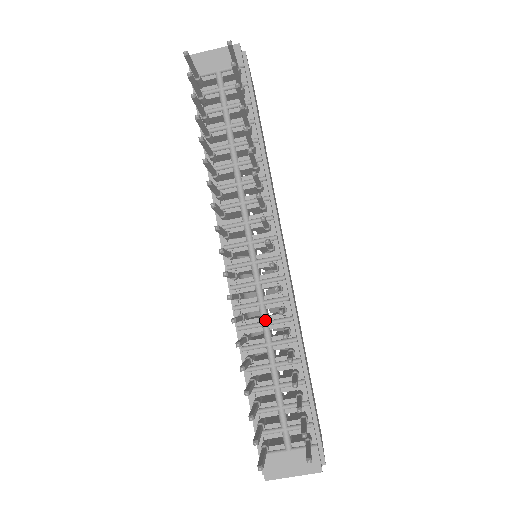
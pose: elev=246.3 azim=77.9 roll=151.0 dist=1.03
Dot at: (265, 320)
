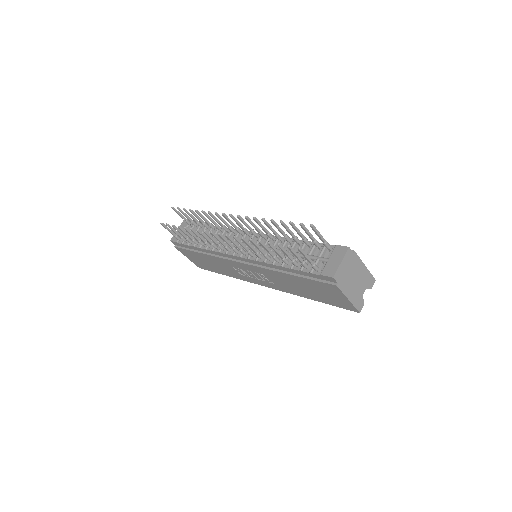
Dot at: (270, 248)
